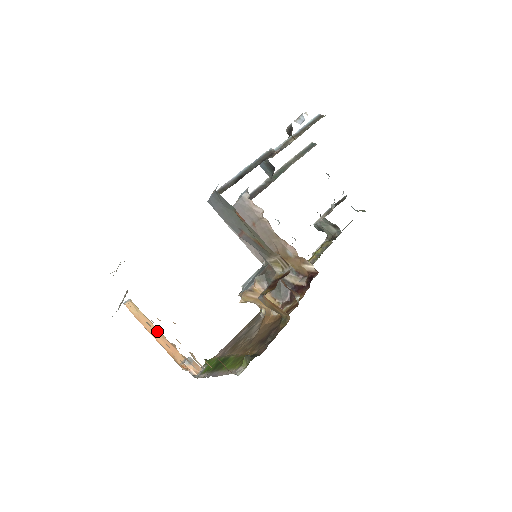
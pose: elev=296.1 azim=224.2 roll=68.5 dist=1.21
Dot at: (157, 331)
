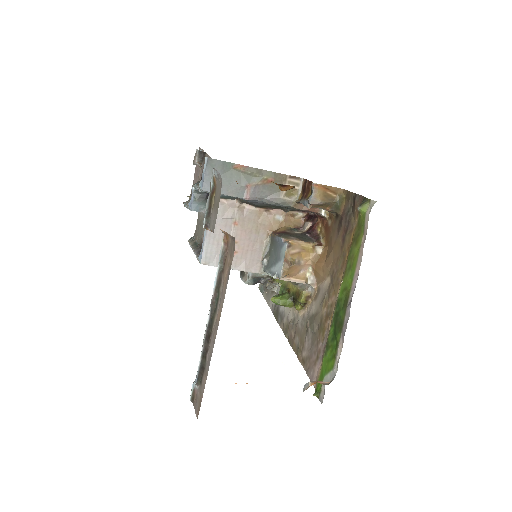
Dot at: occluded
